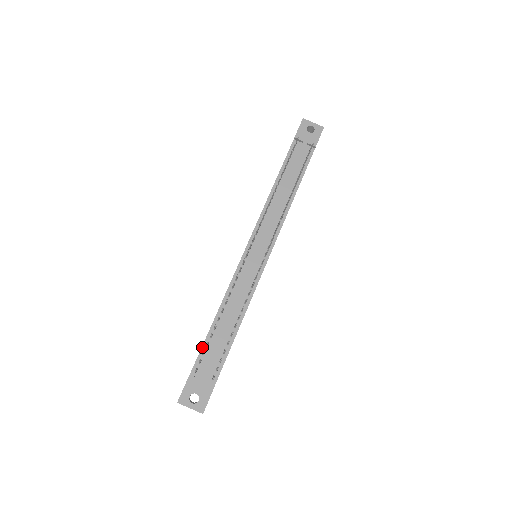
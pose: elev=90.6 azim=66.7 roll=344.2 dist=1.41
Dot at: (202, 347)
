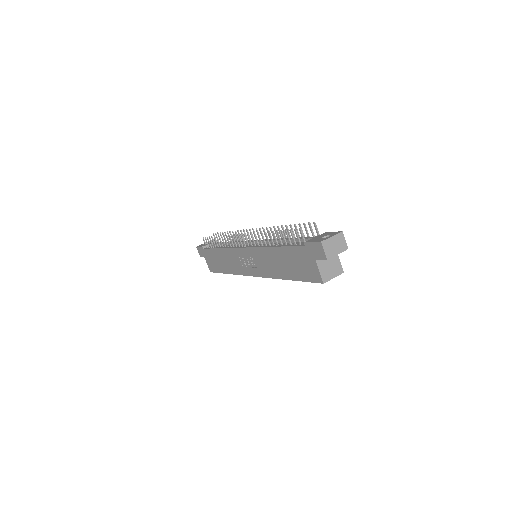
Dot at: (290, 246)
